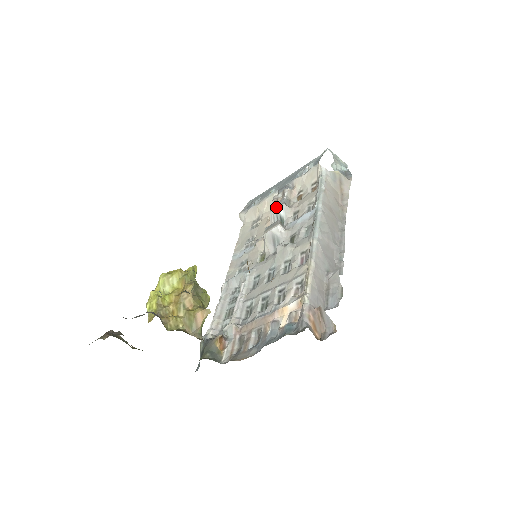
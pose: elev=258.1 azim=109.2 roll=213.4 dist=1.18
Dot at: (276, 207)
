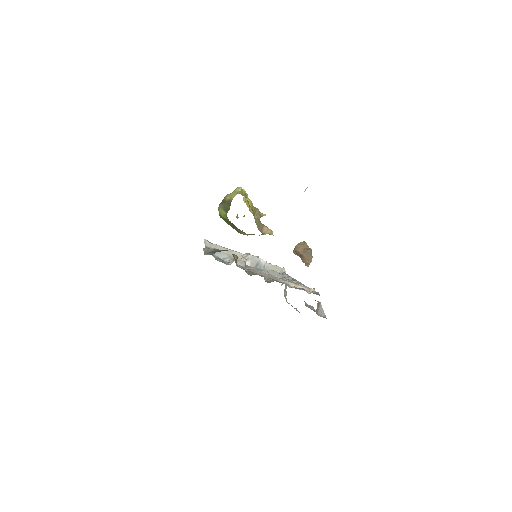
Dot at: occluded
